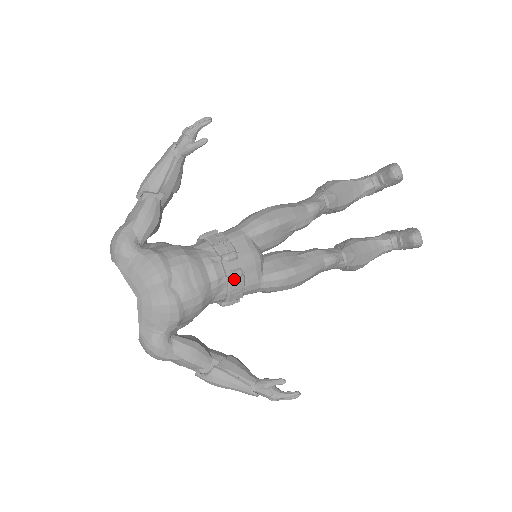
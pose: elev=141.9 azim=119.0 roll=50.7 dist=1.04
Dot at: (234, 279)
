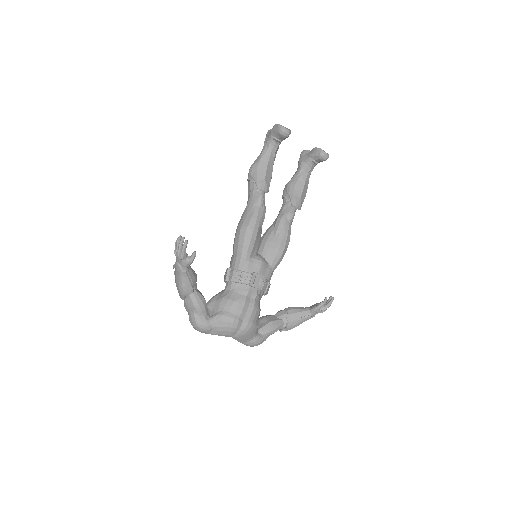
Dot at: (263, 286)
